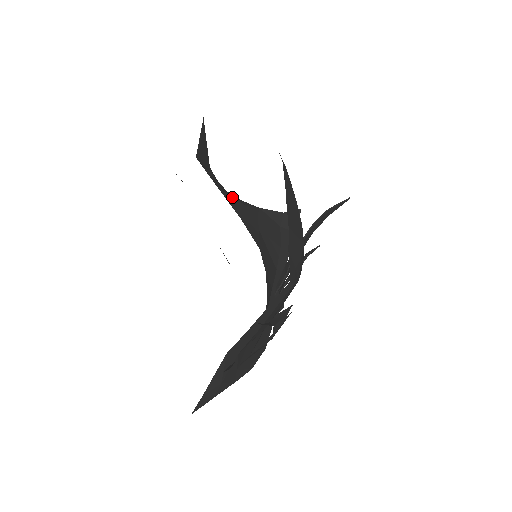
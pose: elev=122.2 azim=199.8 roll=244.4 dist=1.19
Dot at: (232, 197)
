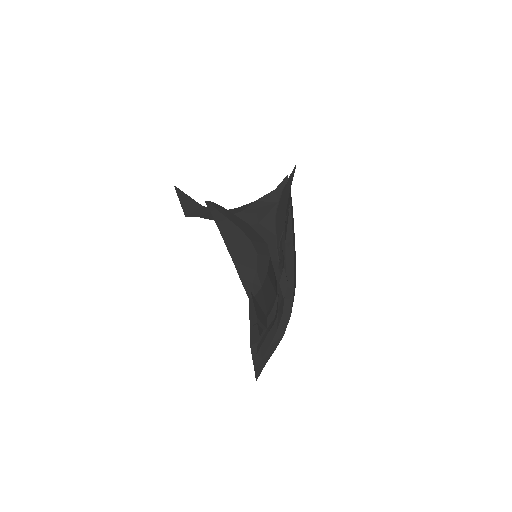
Dot at: occluded
